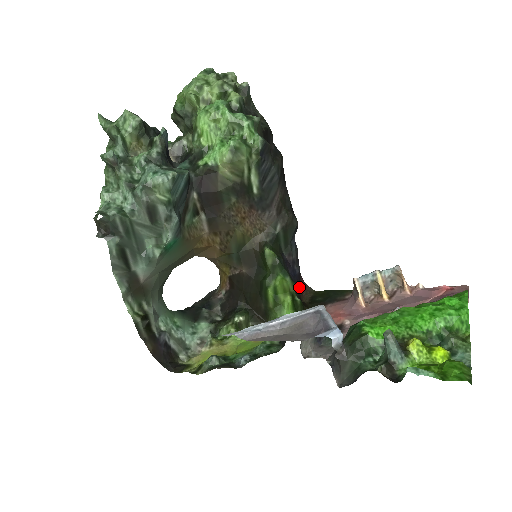
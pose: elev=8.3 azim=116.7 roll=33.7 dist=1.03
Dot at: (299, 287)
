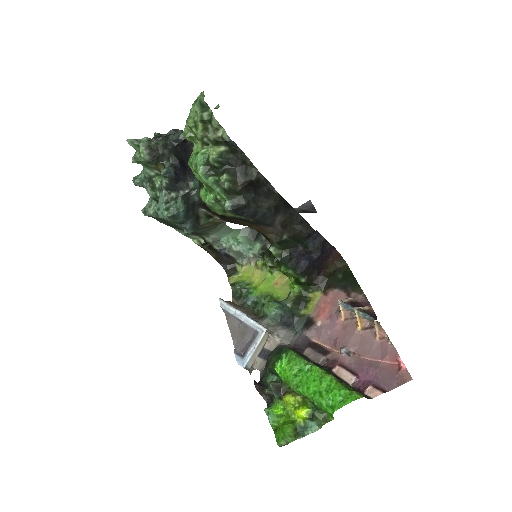
Dot at: (326, 260)
